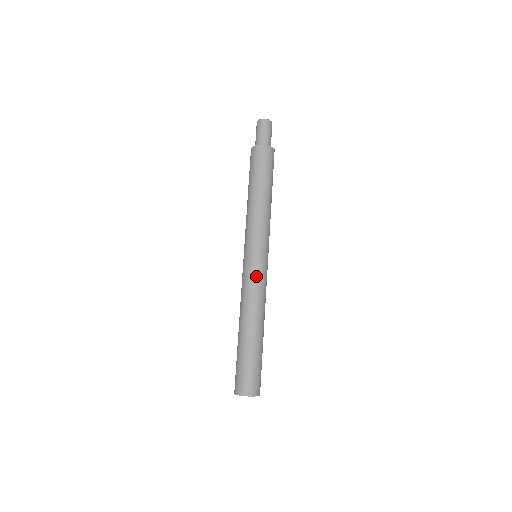
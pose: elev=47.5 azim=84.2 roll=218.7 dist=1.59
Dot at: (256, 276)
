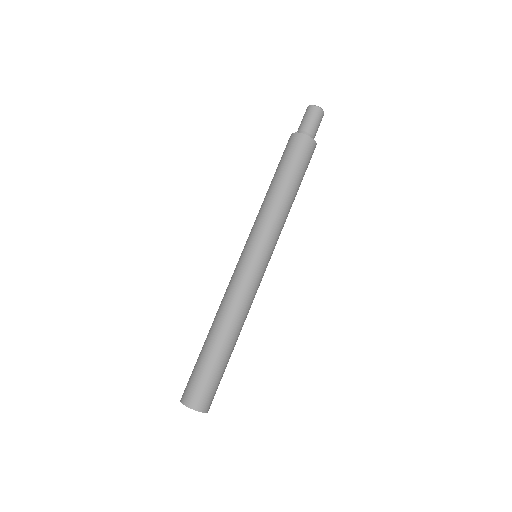
Dot at: (256, 282)
